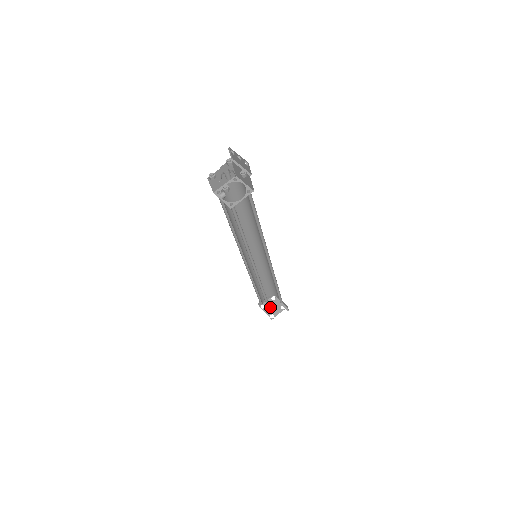
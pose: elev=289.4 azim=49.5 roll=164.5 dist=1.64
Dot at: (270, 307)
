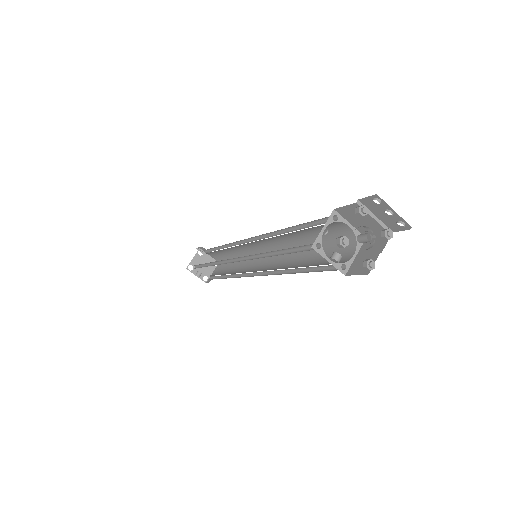
Dot at: occluded
